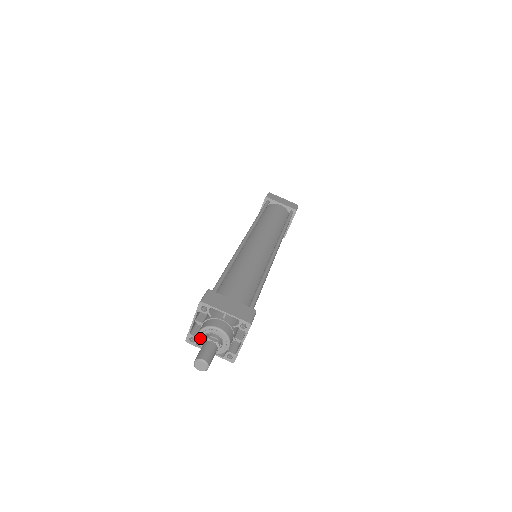
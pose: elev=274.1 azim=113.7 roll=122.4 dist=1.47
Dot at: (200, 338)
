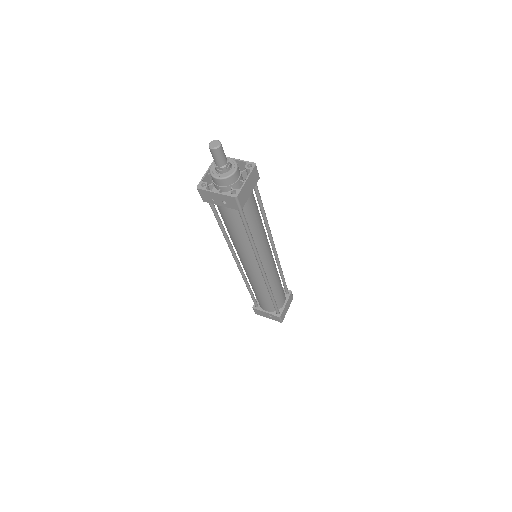
Dot at: (212, 168)
